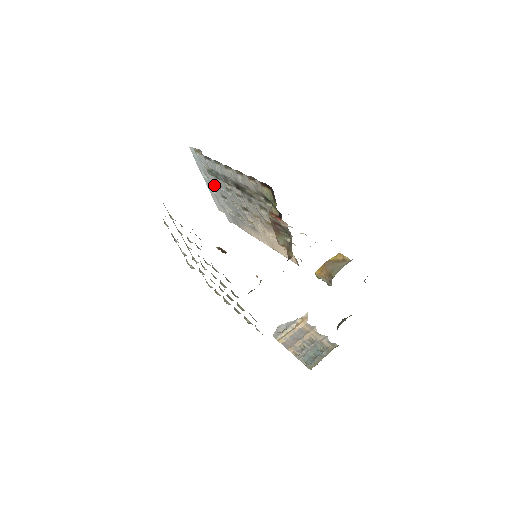
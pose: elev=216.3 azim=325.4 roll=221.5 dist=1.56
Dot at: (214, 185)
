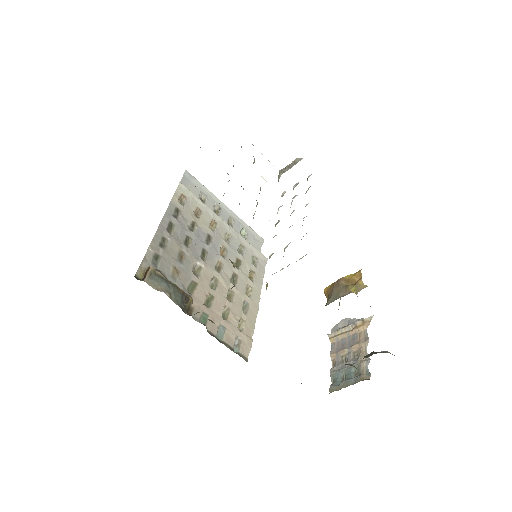
Dot at: occluded
